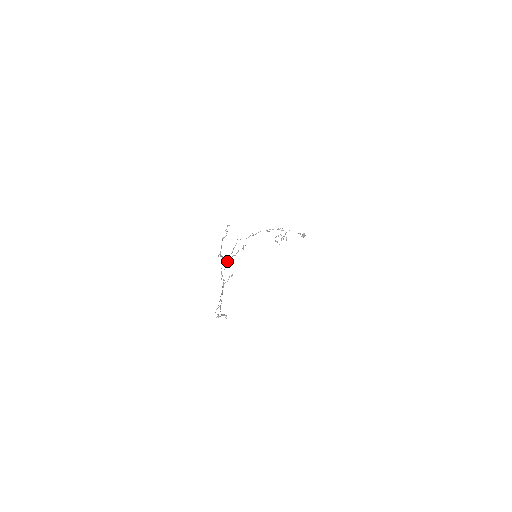
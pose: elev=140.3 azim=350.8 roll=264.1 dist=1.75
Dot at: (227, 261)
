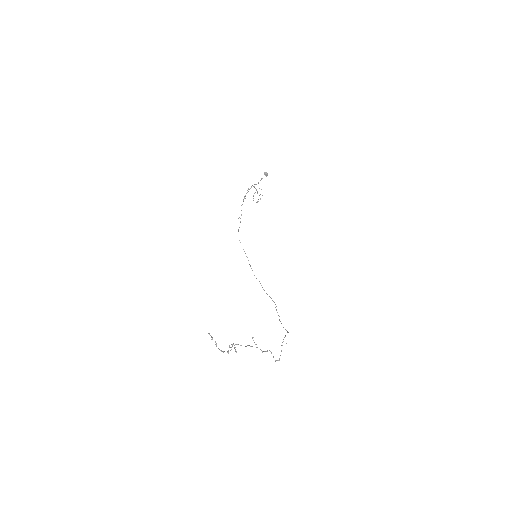
Dot at: occluded
